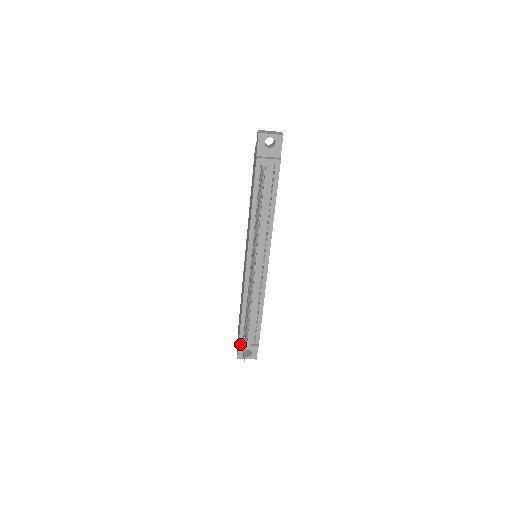
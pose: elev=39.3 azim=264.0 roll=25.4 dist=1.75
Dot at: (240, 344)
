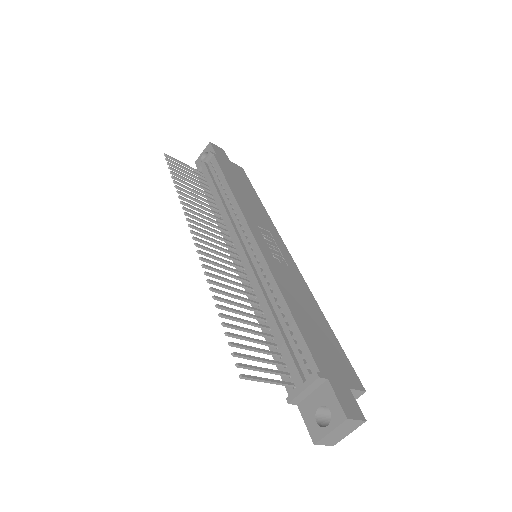
Dot at: (289, 396)
